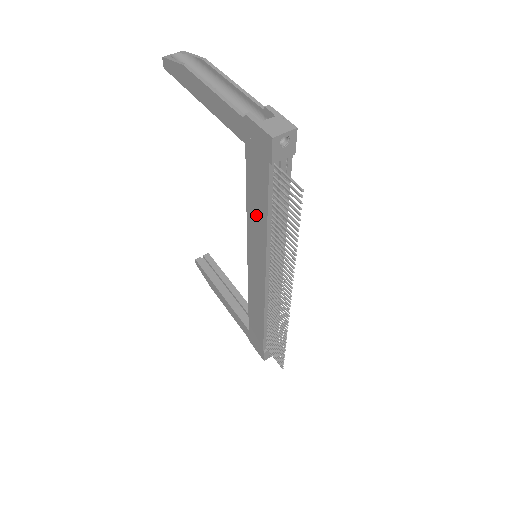
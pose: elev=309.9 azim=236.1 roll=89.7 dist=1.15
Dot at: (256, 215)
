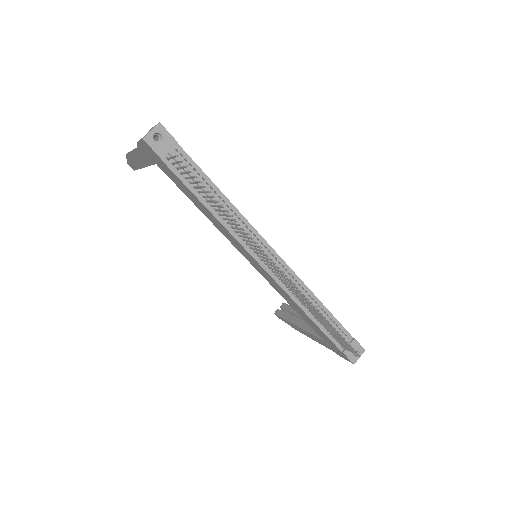
Dot at: (206, 212)
